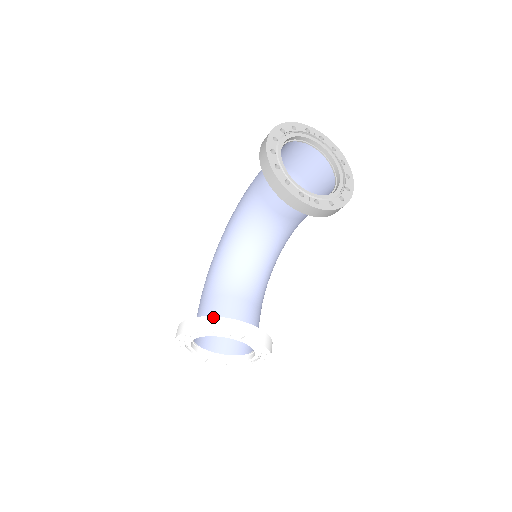
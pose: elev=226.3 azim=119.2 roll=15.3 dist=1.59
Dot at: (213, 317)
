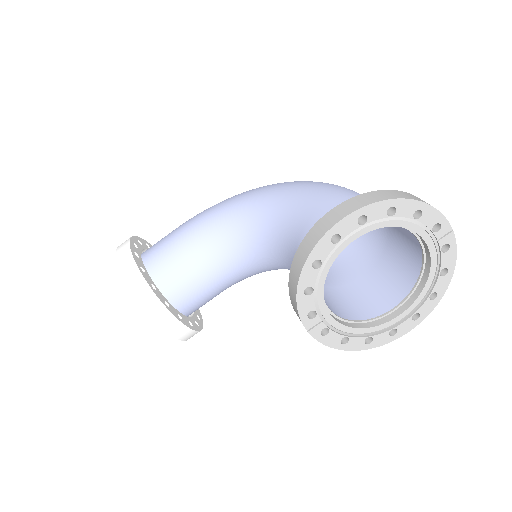
Dot at: (147, 284)
